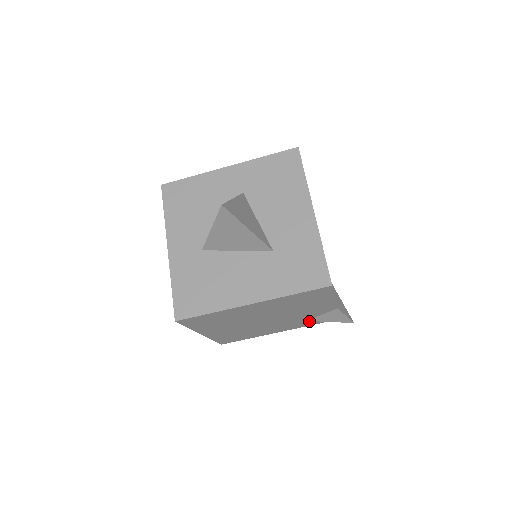
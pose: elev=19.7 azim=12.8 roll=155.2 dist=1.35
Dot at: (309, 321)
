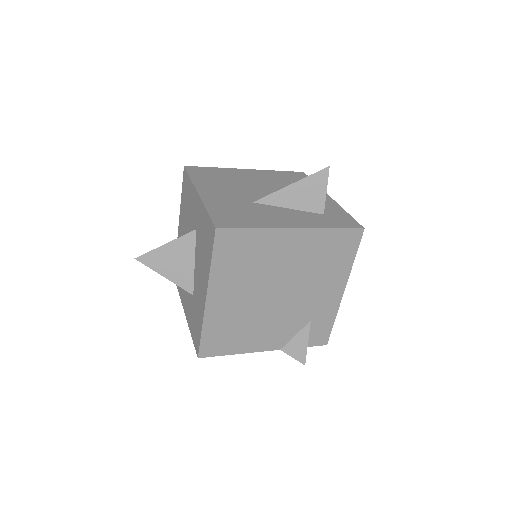
Dot at: occluded
